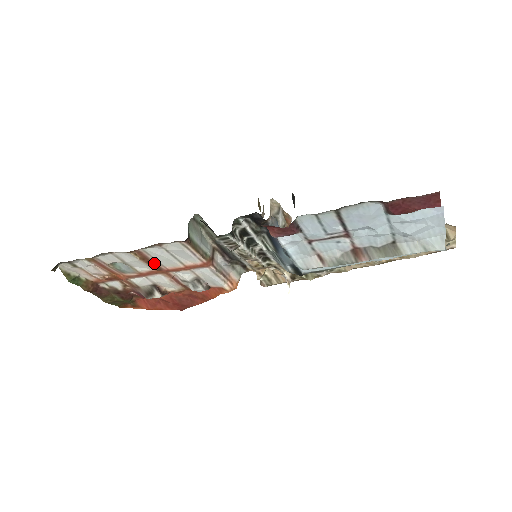
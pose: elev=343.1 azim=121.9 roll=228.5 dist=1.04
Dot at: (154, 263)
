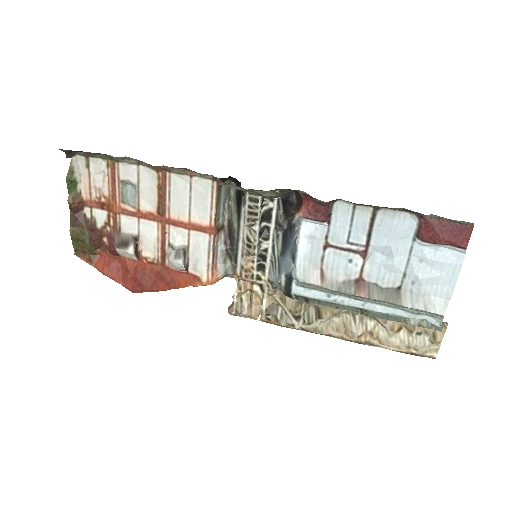
Dot at: (164, 201)
